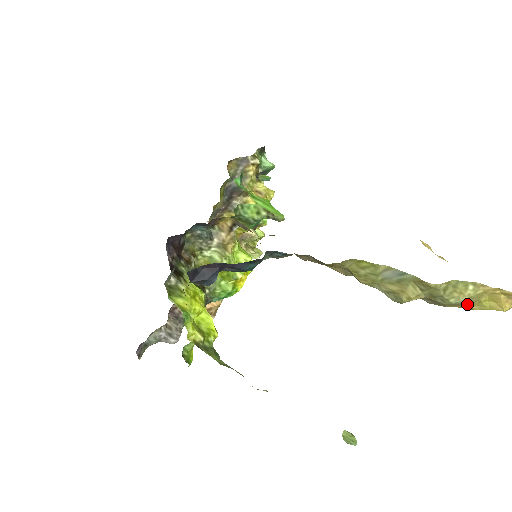
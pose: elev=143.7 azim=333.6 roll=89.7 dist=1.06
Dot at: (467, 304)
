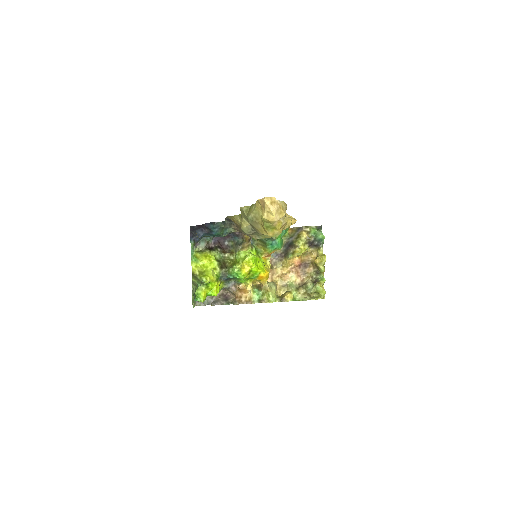
Dot at: (258, 222)
